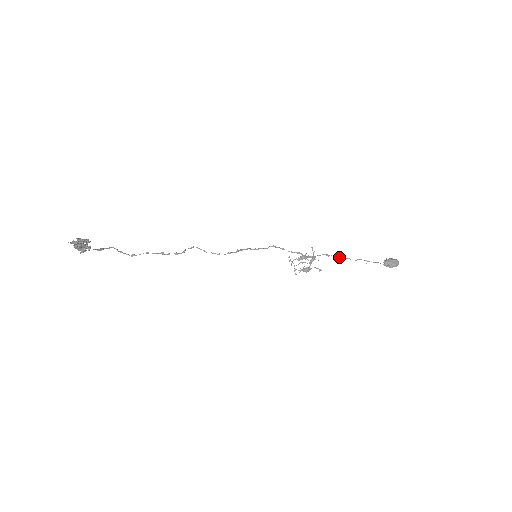
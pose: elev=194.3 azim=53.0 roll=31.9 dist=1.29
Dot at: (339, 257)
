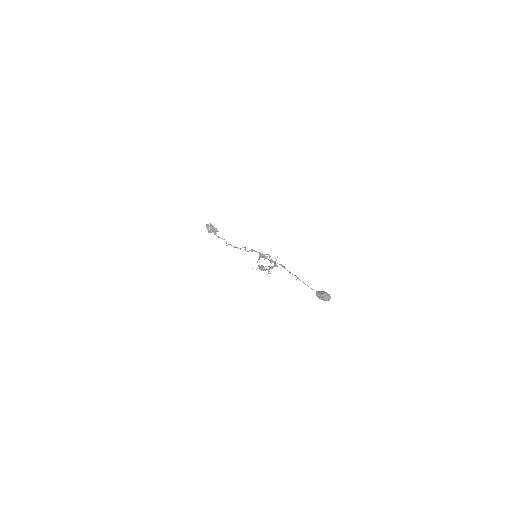
Dot at: (290, 272)
